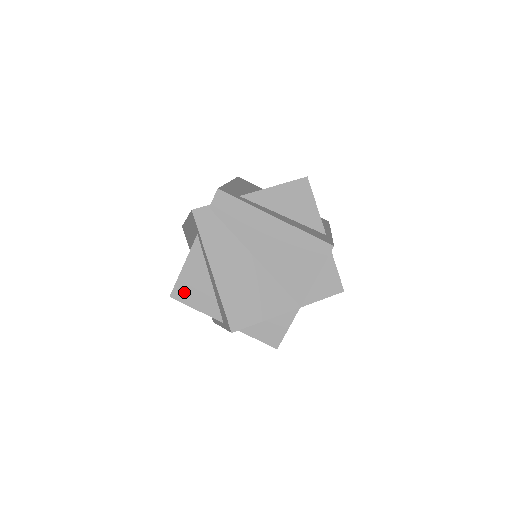
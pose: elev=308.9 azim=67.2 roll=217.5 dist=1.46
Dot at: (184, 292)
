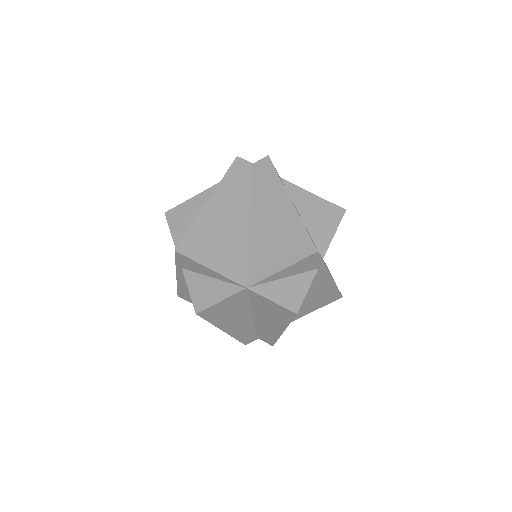
Dot at: (177, 216)
